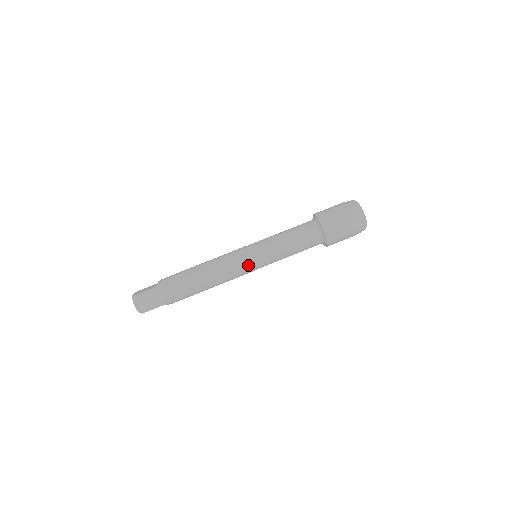
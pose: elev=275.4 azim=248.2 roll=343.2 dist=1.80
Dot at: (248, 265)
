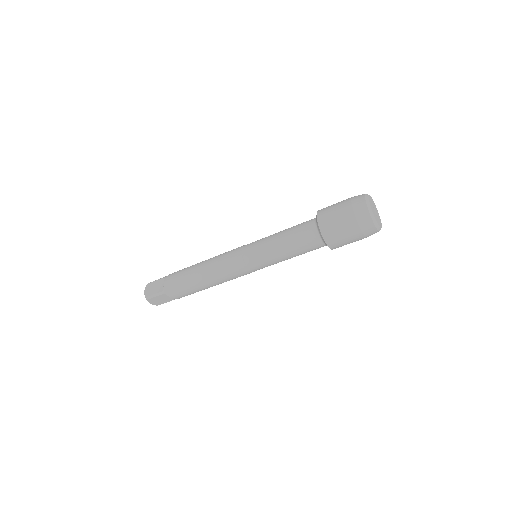
Dot at: (248, 273)
